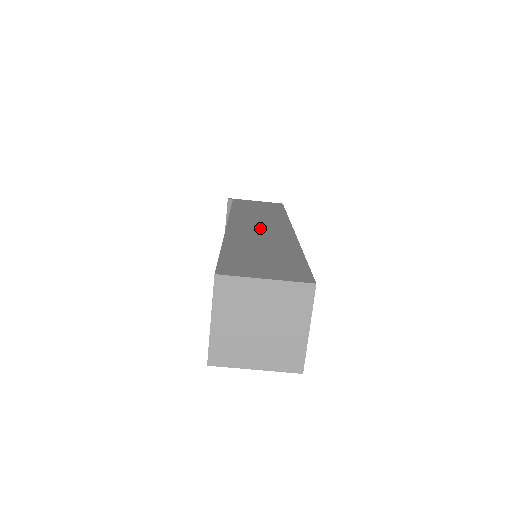
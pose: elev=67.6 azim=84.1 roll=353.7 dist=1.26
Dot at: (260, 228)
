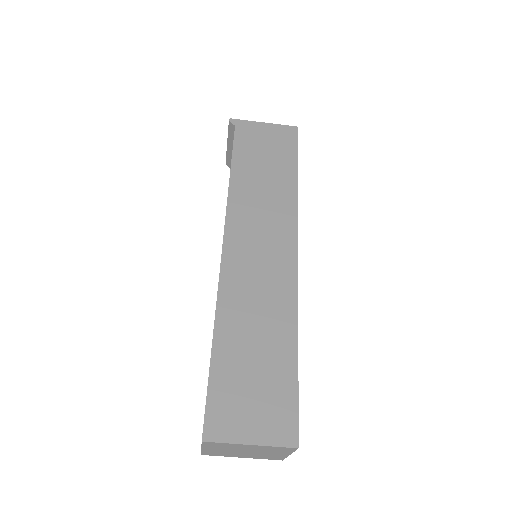
Dot at: (259, 258)
